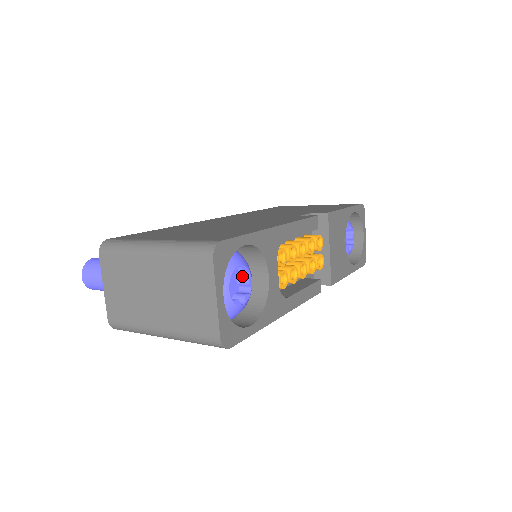
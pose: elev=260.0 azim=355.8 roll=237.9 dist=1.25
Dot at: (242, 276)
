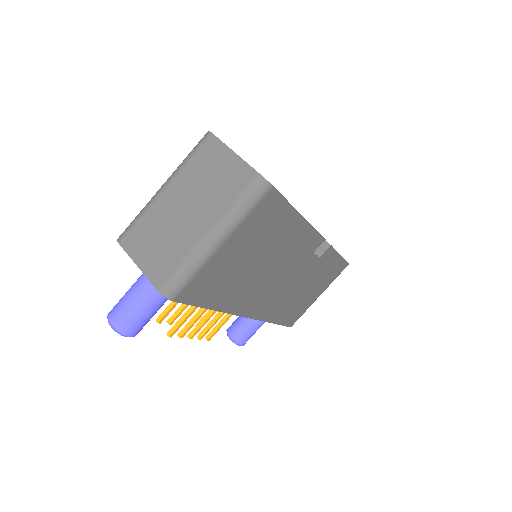
Dot at: occluded
